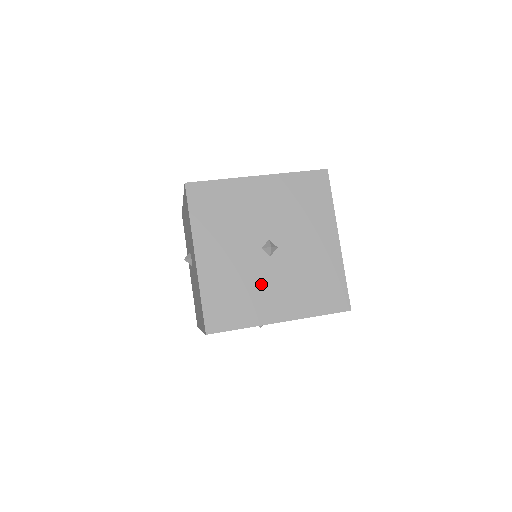
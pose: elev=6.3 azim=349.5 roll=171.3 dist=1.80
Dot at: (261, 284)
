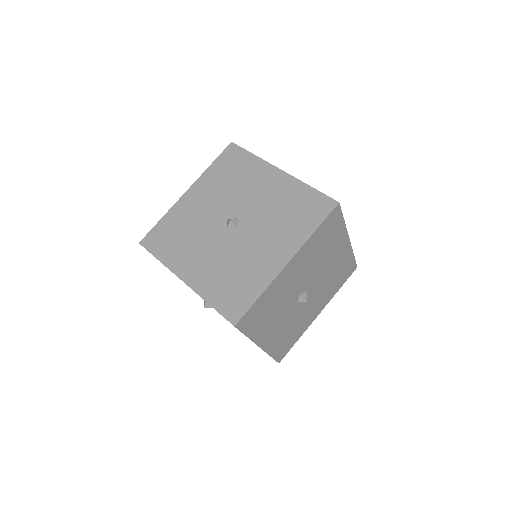
Dot at: (201, 243)
